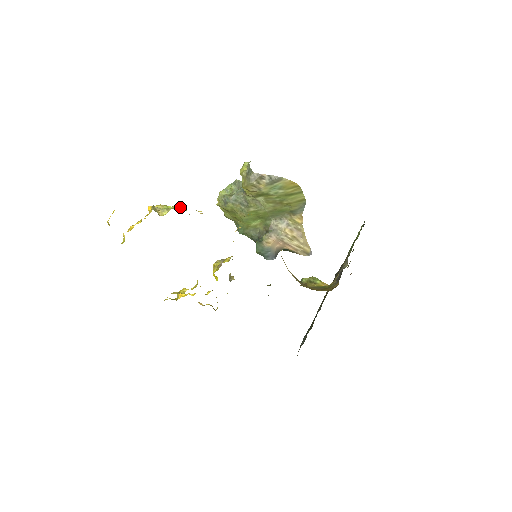
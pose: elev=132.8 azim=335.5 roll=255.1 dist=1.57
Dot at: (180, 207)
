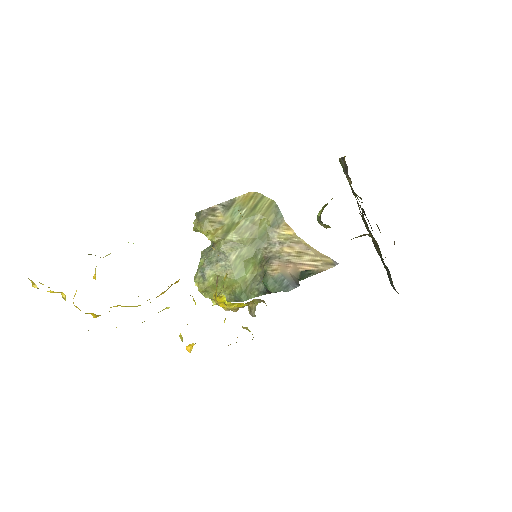
Dot at: occluded
